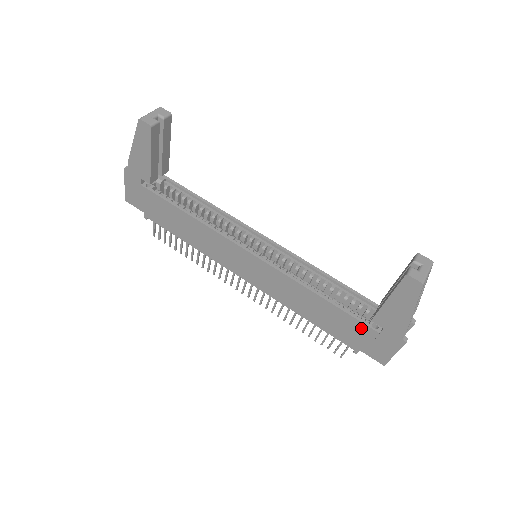
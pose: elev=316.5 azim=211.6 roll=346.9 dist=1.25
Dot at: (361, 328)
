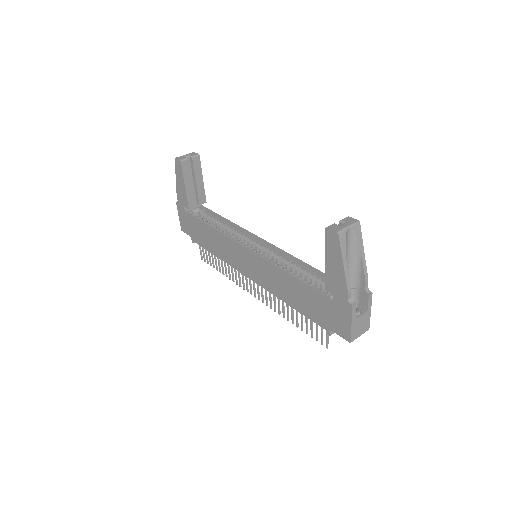
Dot at: (322, 301)
